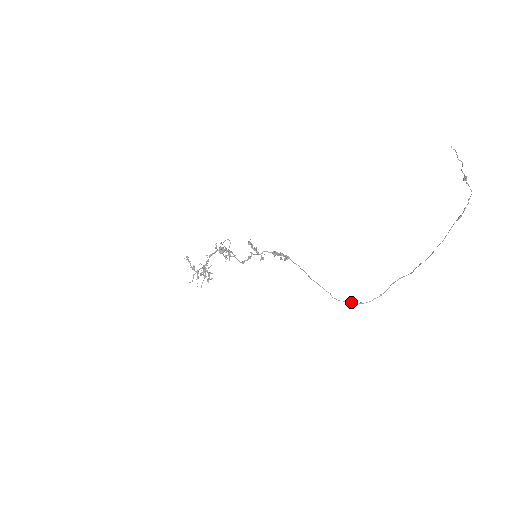
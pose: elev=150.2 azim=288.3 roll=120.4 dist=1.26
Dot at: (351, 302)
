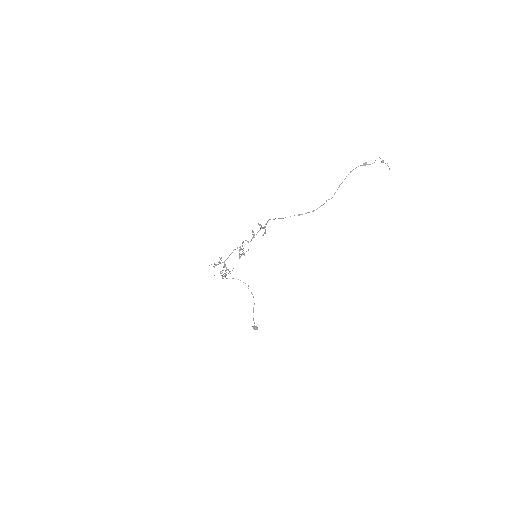
Dot at: occluded
